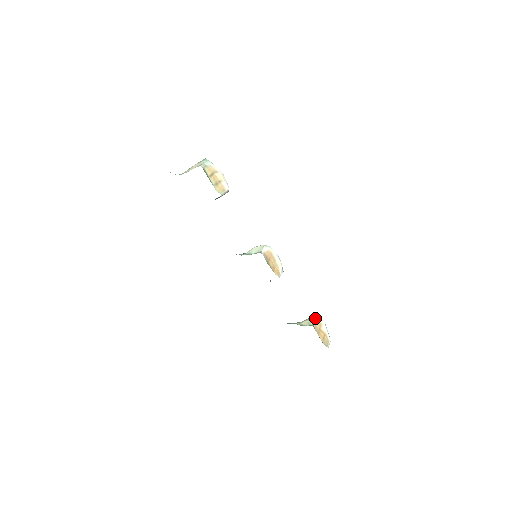
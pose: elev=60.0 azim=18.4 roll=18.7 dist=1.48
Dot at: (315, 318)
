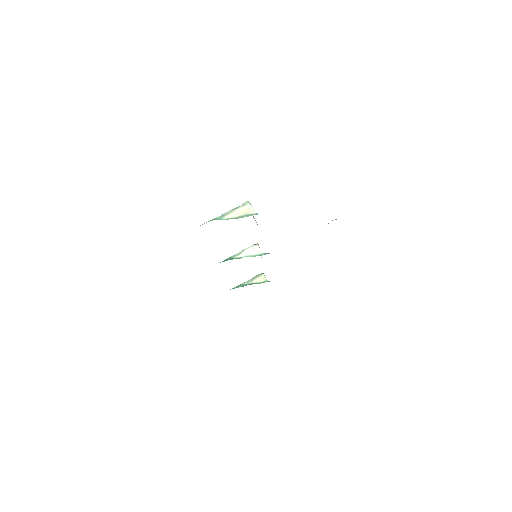
Dot at: occluded
